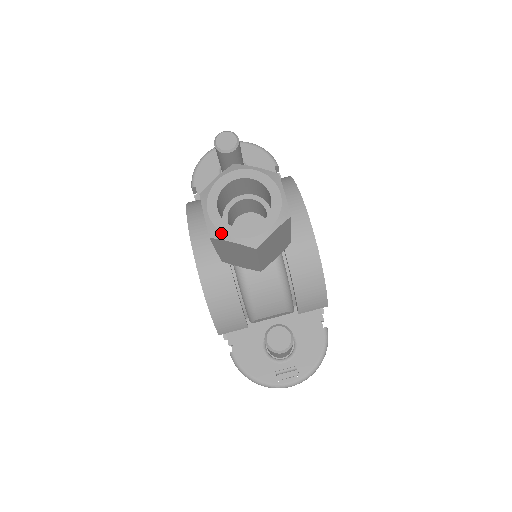
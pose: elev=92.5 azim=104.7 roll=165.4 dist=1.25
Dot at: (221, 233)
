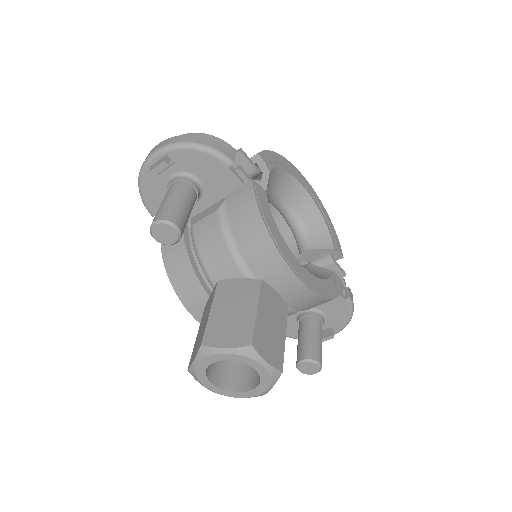
Dot at: occluded
